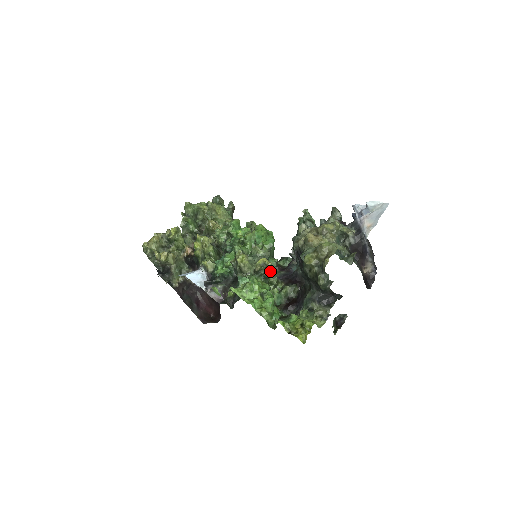
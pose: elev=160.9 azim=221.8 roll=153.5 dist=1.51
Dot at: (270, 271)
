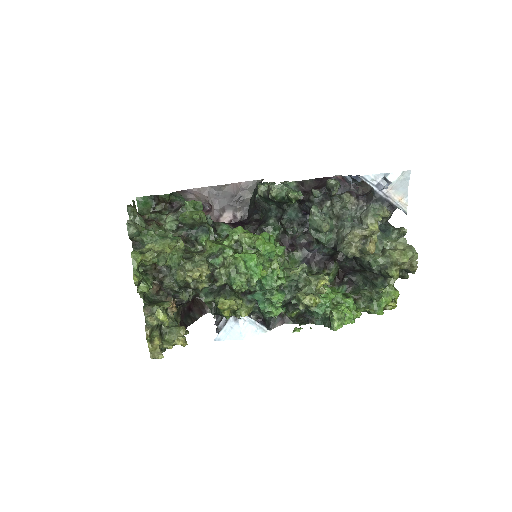
Dot at: occluded
